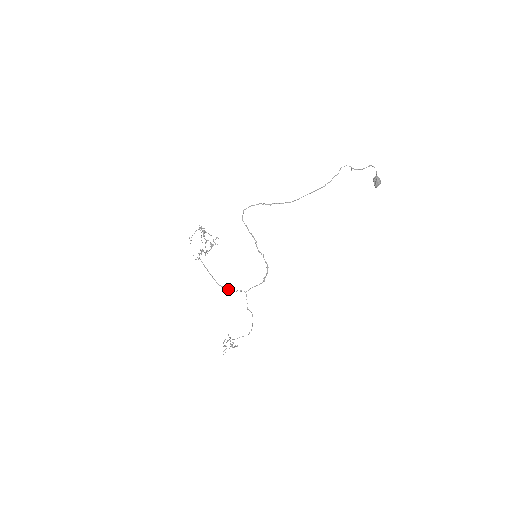
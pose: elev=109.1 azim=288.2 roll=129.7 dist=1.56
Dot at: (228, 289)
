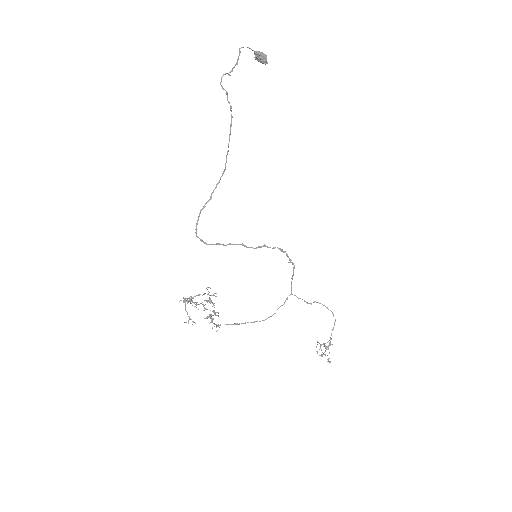
Dot at: (275, 313)
